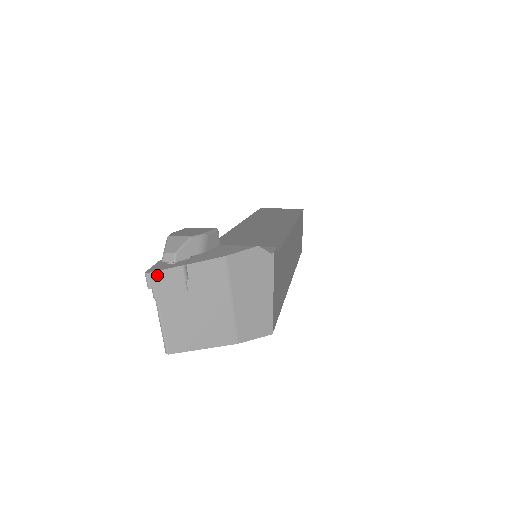
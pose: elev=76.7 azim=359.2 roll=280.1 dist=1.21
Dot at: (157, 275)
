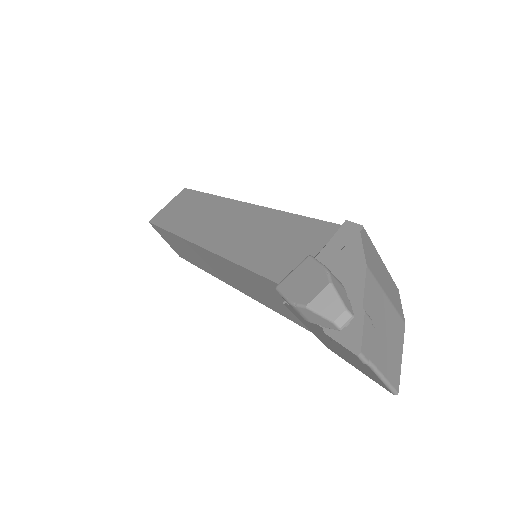
Dot at: (364, 344)
